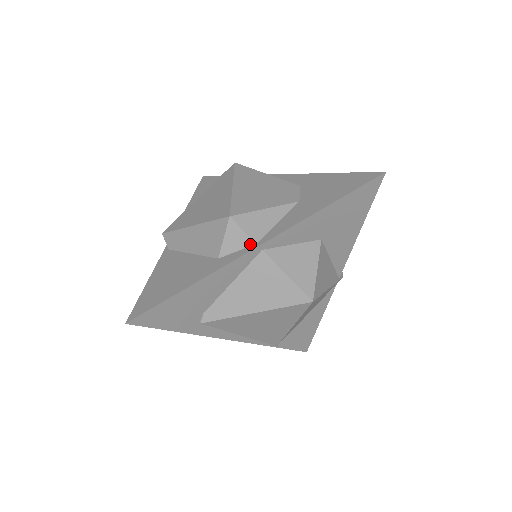
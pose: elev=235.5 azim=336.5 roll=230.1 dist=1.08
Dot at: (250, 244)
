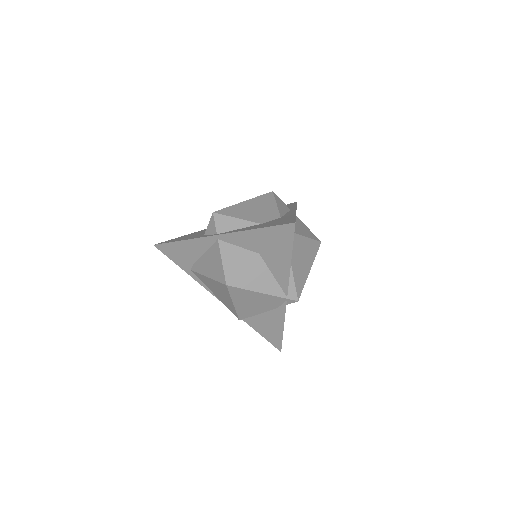
Dot at: (215, 233)
